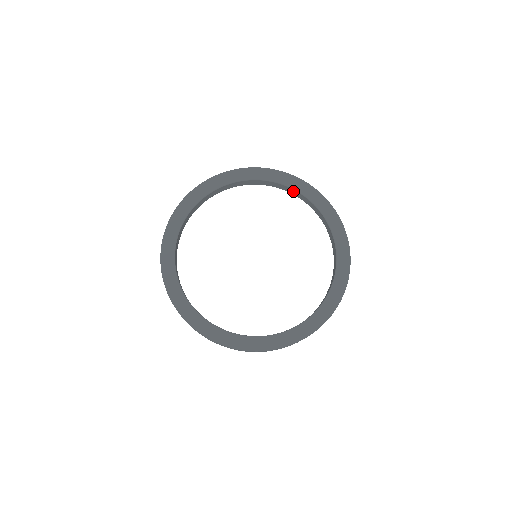
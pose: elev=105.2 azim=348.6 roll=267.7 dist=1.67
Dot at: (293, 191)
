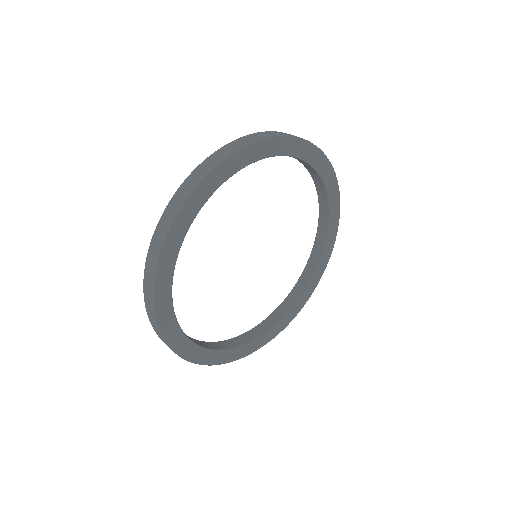
Dot at: (303, 161)
